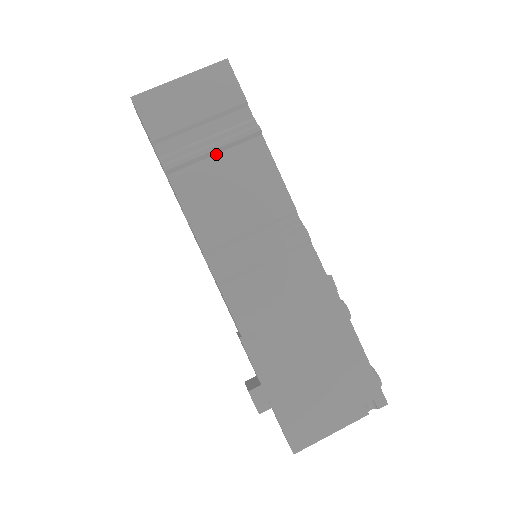
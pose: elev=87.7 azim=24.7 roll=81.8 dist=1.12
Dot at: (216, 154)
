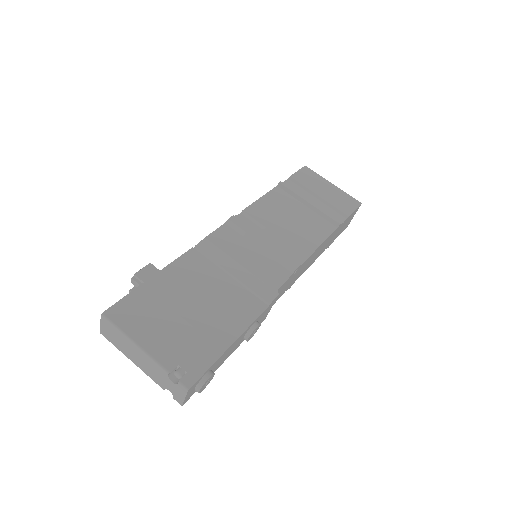
Dot at: (307, 207)
